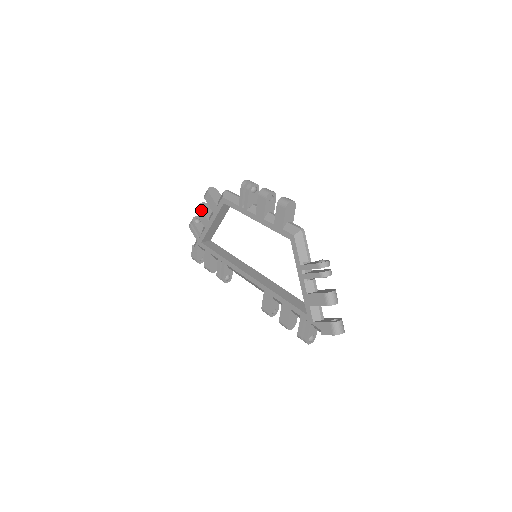
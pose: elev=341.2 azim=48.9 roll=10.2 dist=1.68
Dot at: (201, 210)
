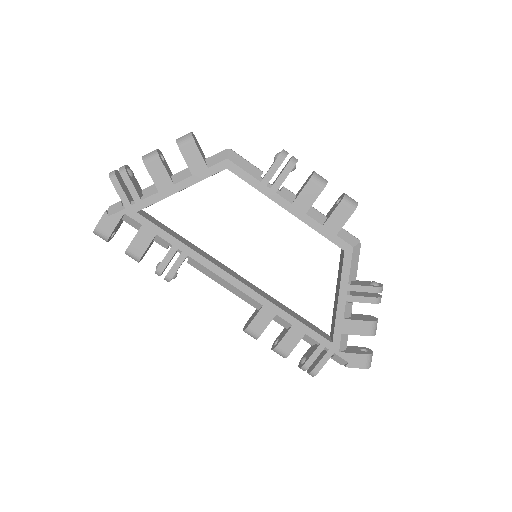
Dot at: (161, 162)
